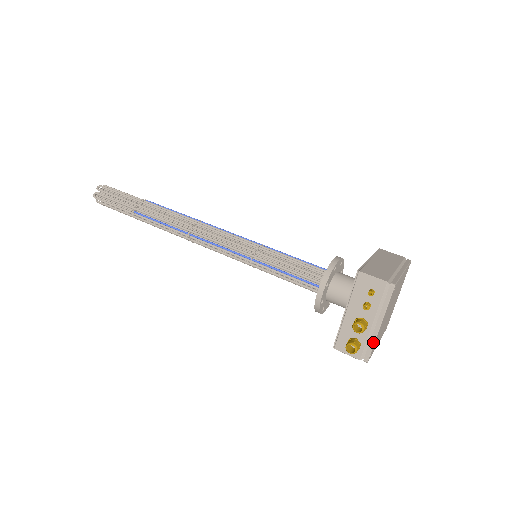
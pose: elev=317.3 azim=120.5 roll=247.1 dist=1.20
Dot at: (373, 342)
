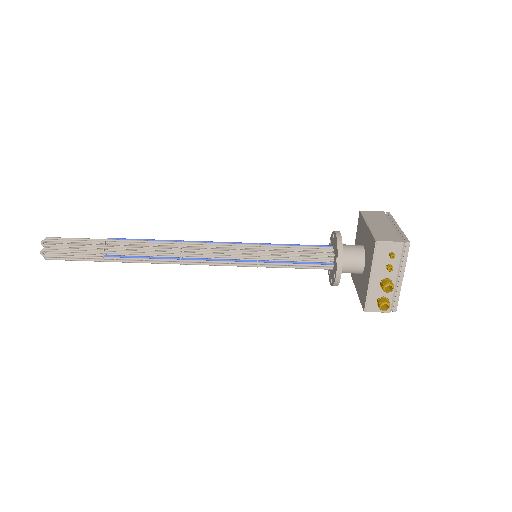
Dot at: (399, 294)
